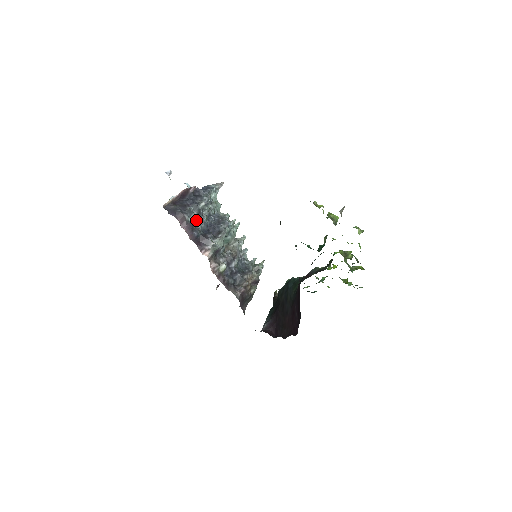
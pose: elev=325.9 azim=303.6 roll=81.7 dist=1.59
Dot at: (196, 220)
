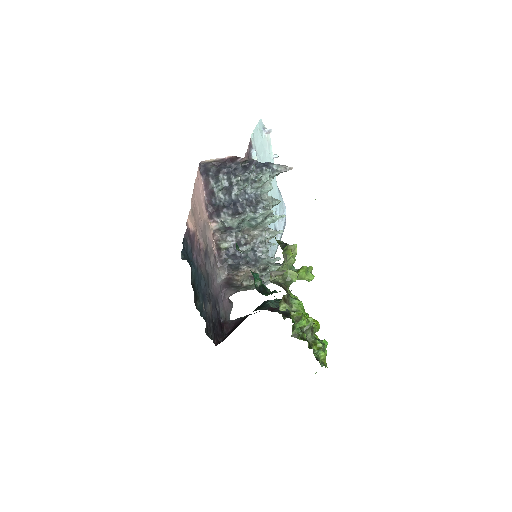
Dot at: (226, 190)
